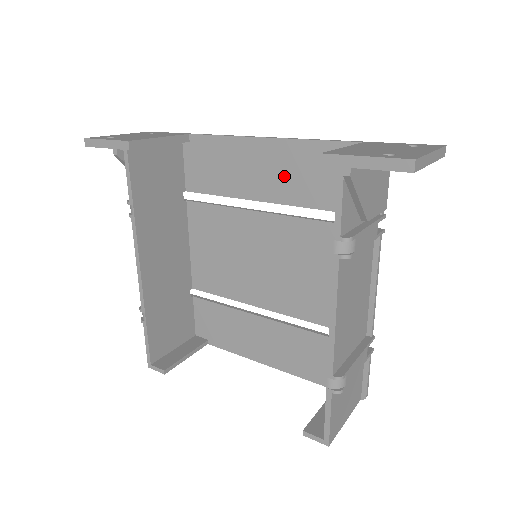
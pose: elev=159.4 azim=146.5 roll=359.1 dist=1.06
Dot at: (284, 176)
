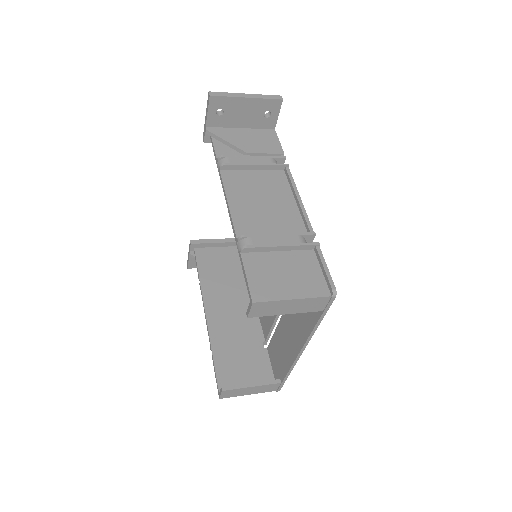
Dot at: occluded
